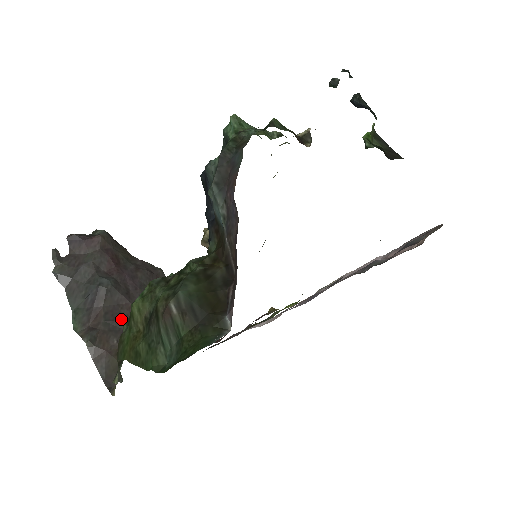
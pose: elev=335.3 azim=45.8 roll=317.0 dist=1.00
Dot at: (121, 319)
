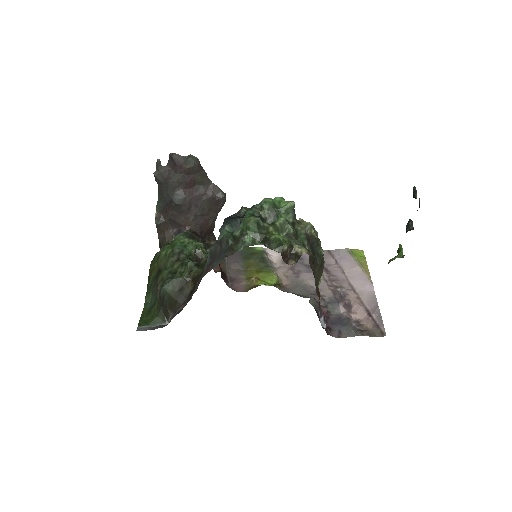
Dot at: (179, 222)
